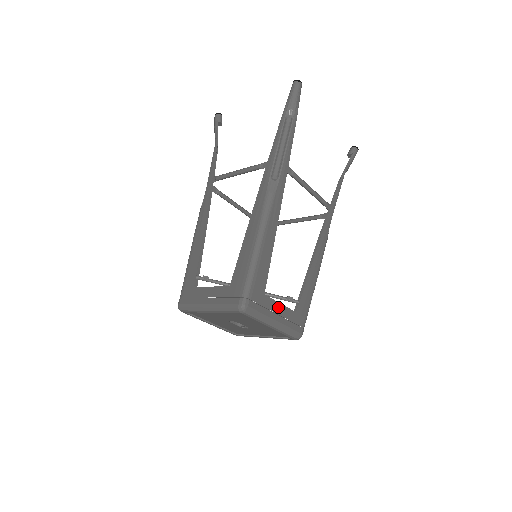
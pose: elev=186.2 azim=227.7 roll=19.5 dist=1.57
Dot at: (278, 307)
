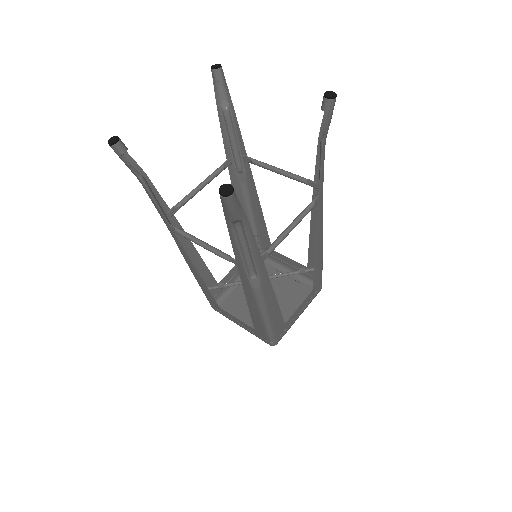
Dot at: (298, 310)
